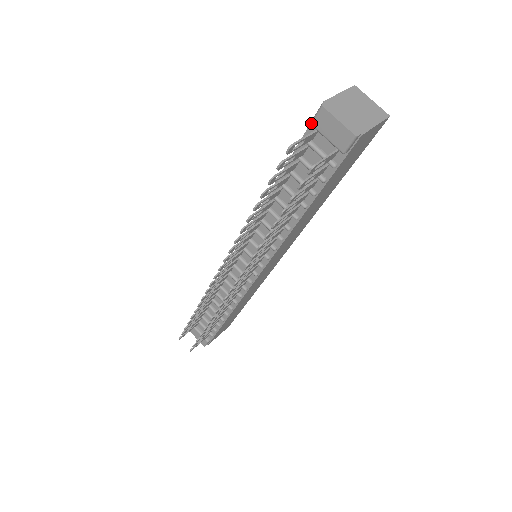
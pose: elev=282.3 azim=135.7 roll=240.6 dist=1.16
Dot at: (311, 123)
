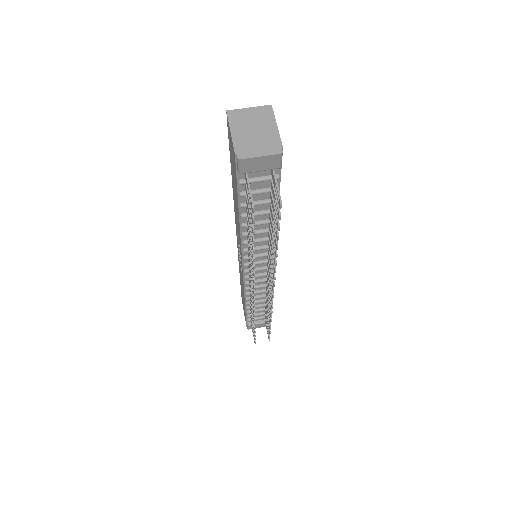
Dot at: occluded
